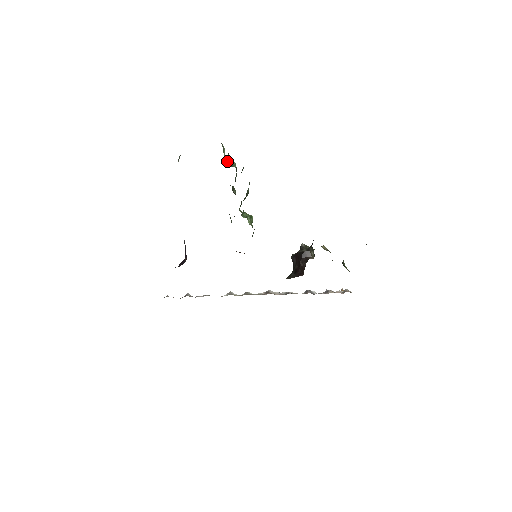
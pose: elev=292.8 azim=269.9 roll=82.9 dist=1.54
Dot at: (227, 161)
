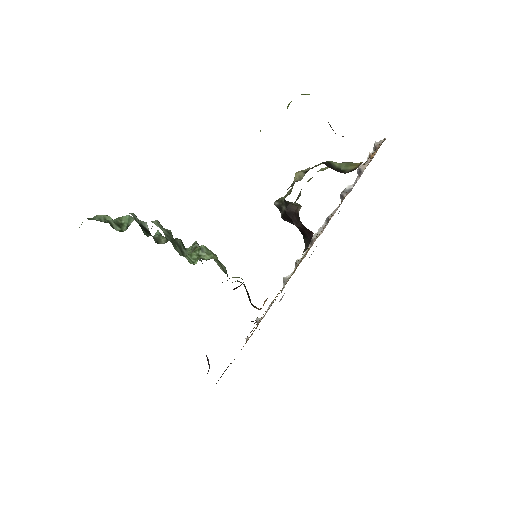
Dot at: (119, 227)
